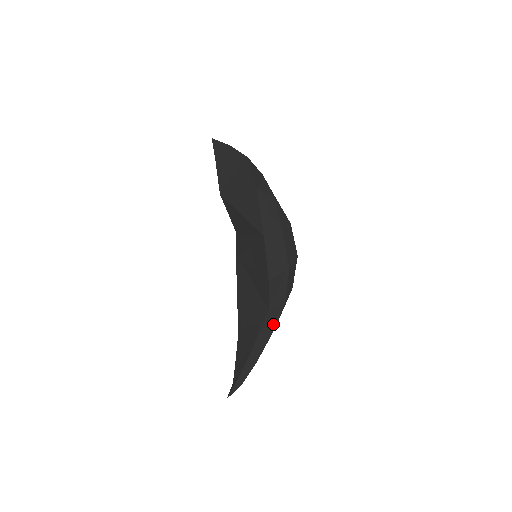
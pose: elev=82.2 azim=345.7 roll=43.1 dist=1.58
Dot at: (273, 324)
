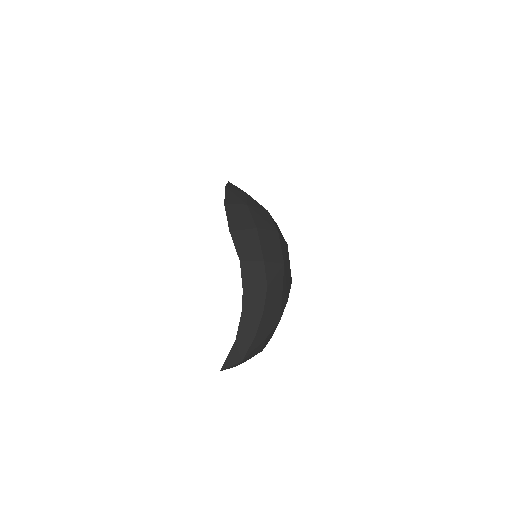
Dot at: (261, 290)
